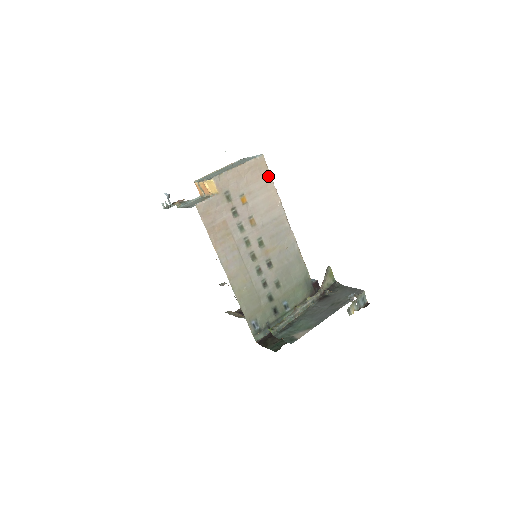
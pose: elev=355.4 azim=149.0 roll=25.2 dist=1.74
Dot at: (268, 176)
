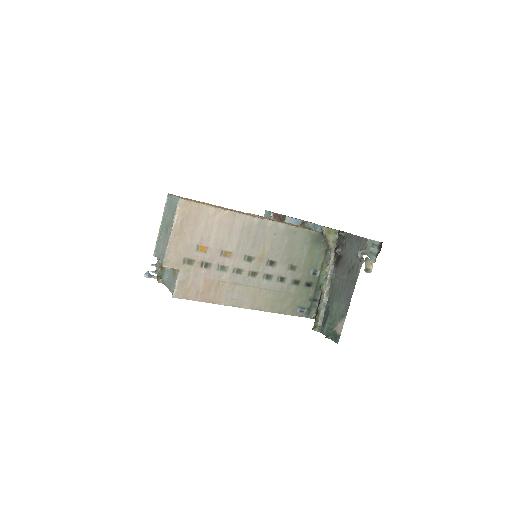
Dot at: (202, 208)
